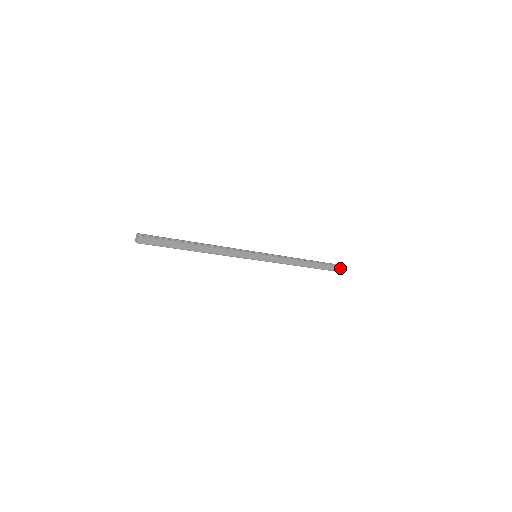
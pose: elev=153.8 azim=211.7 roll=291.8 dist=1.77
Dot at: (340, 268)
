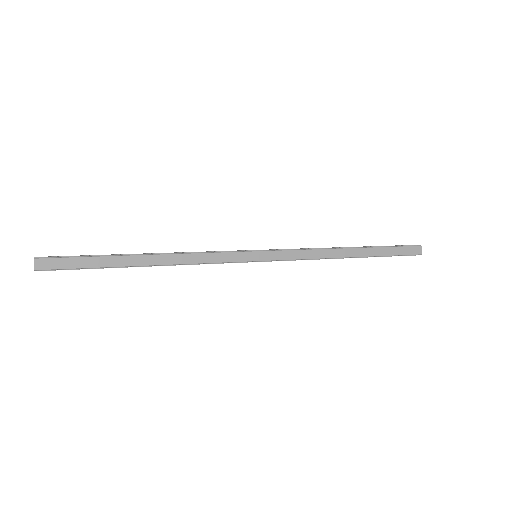
Dot at: (417, 248)
